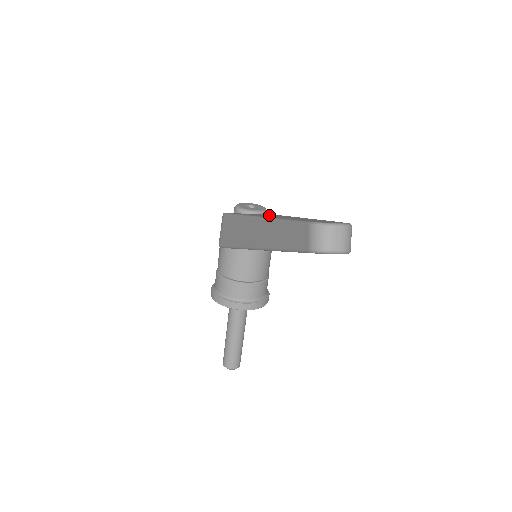
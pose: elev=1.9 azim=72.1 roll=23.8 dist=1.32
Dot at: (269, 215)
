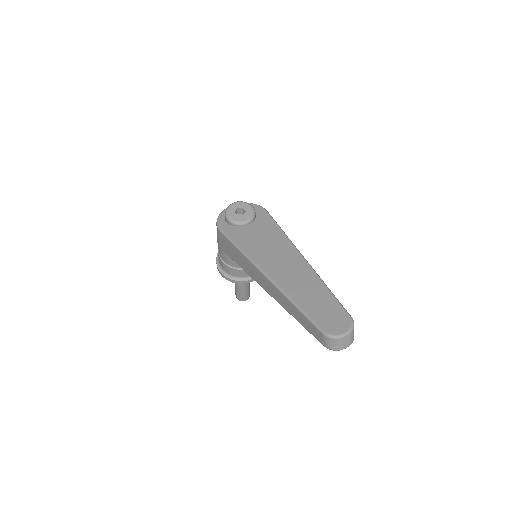
Dot at: (265, 239)
